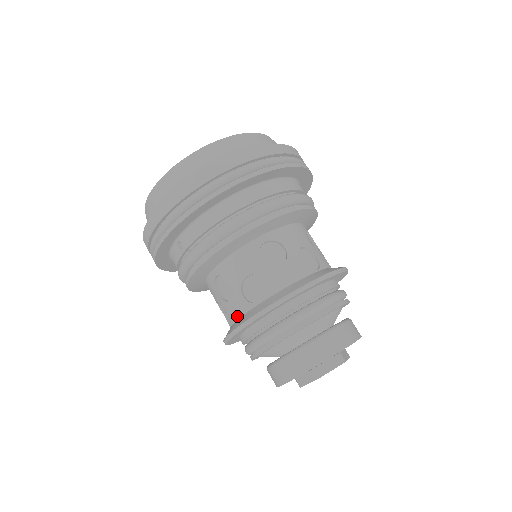
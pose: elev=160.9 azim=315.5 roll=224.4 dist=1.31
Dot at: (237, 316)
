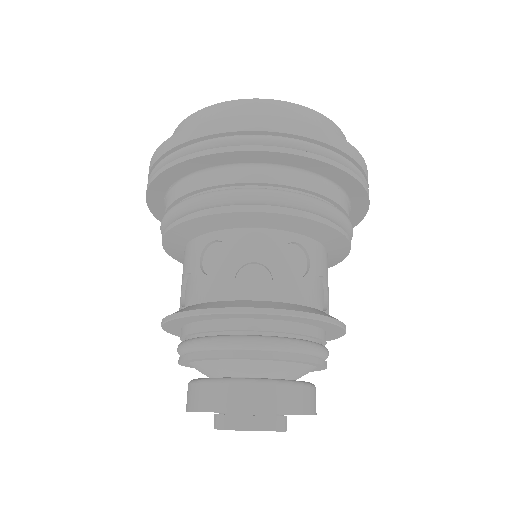
Dot at: occluded
